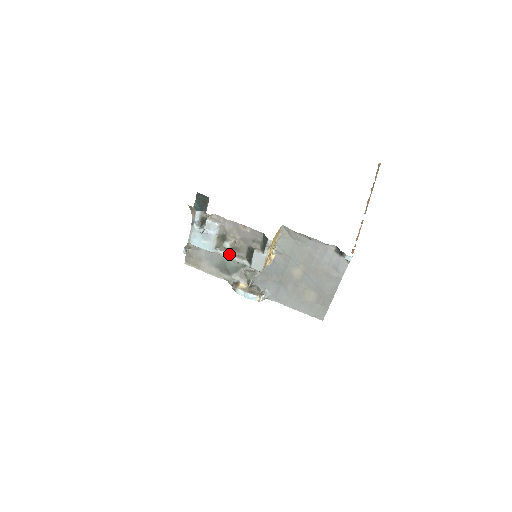
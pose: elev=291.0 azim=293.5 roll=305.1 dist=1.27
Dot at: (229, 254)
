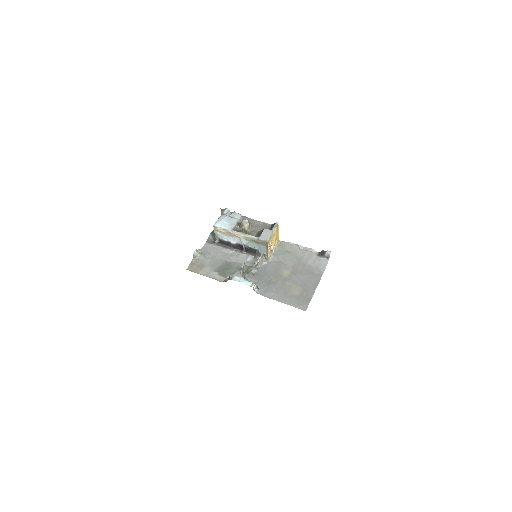
Dot at: (243, 233)
